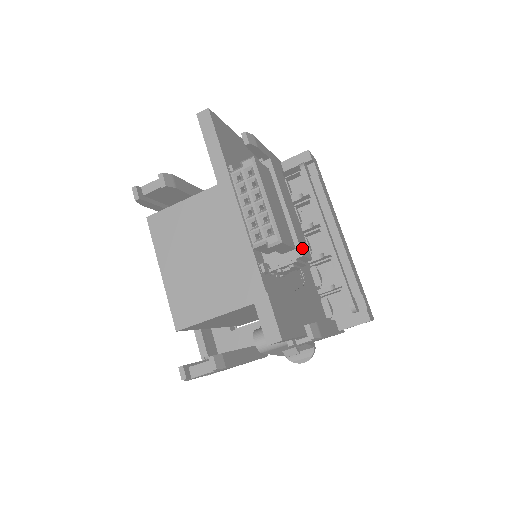
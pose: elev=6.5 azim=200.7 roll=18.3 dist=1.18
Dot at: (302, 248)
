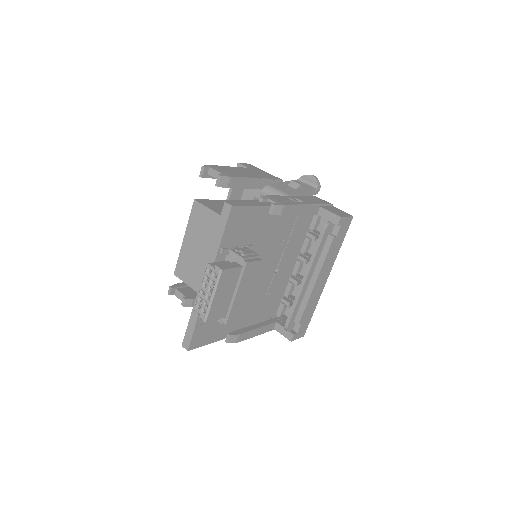
Dot at: (231, 318)
